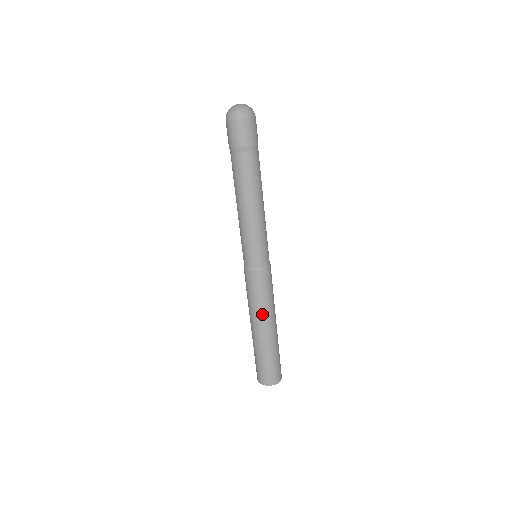
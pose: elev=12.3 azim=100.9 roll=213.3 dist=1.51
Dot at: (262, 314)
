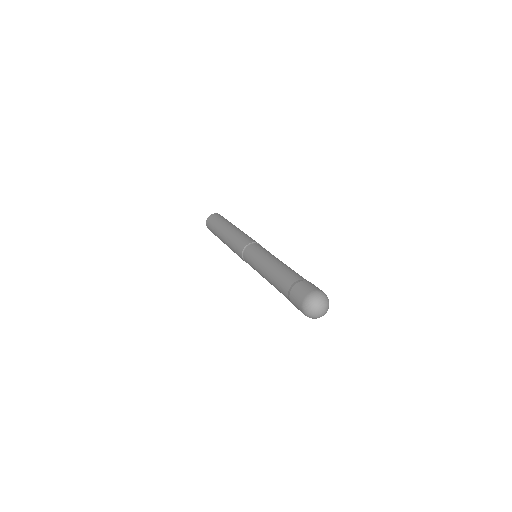
Dot at: occluded
